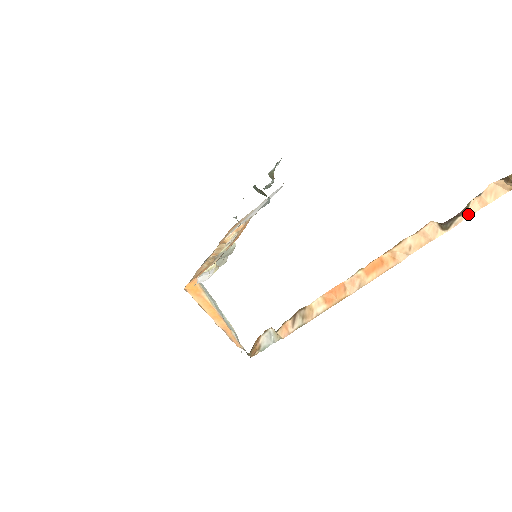
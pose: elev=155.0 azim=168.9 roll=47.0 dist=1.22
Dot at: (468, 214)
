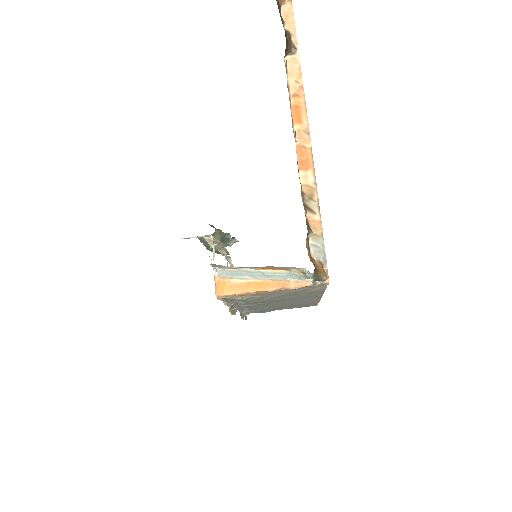
Dot at: (294, 35)
